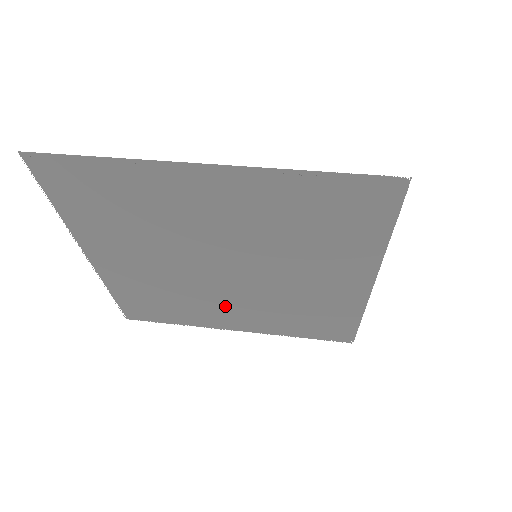
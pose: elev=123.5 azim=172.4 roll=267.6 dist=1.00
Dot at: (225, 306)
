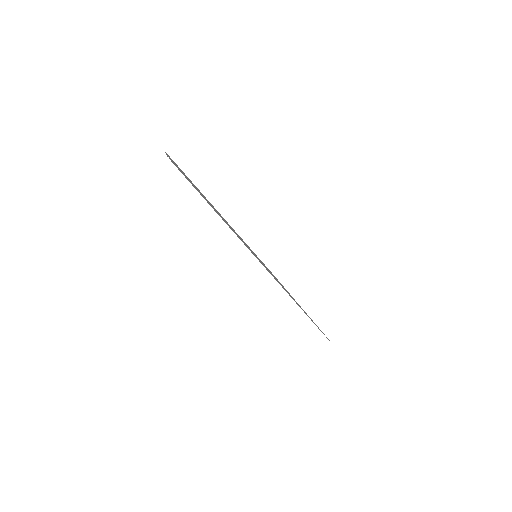
Dot at: occluded
